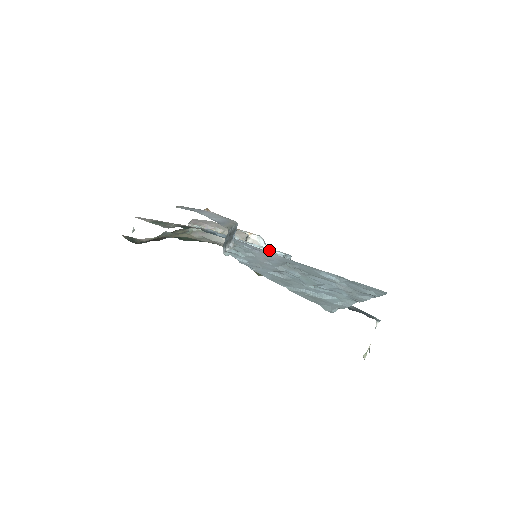
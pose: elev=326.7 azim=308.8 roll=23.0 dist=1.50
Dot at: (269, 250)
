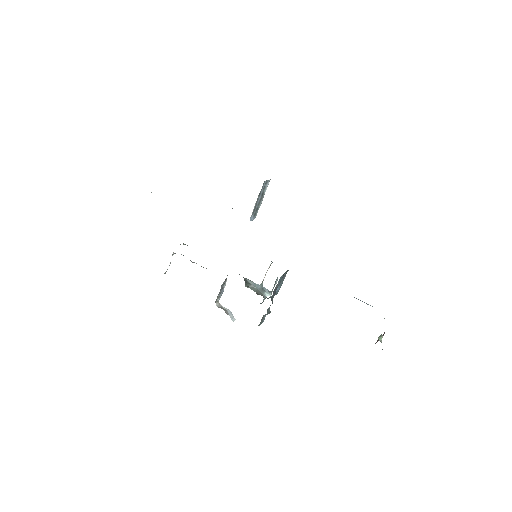
Dot at: (255, 284)
